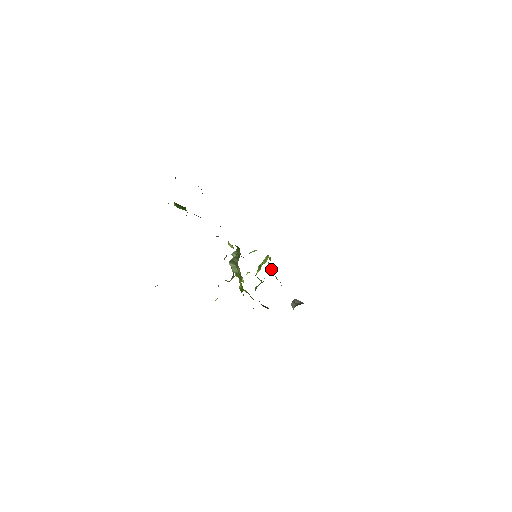
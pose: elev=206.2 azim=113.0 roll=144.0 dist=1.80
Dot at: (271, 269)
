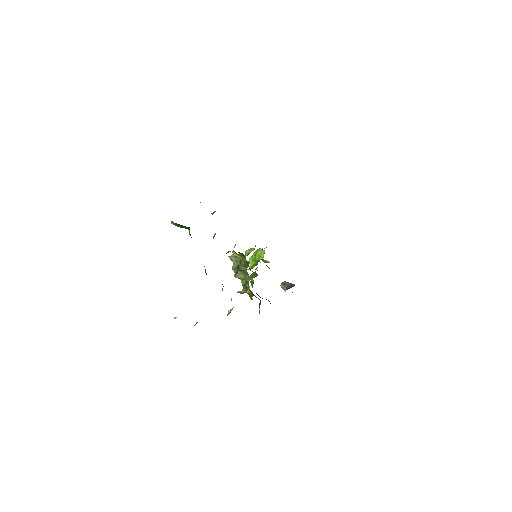
Dot at: (263, 260)
